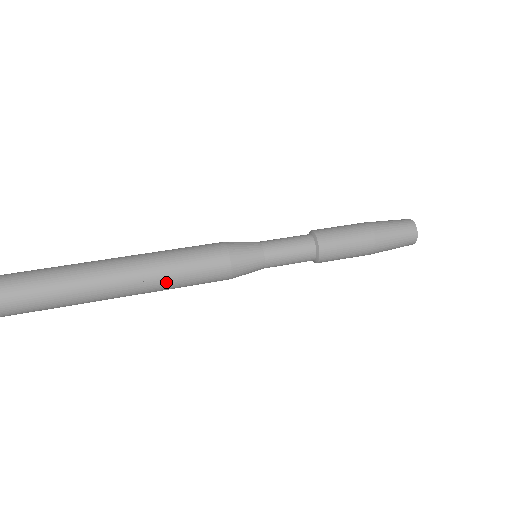
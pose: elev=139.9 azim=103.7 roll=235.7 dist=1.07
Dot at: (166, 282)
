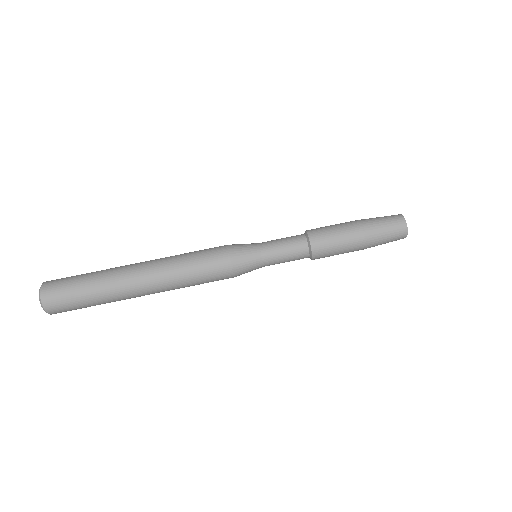
Dot at: occluded
